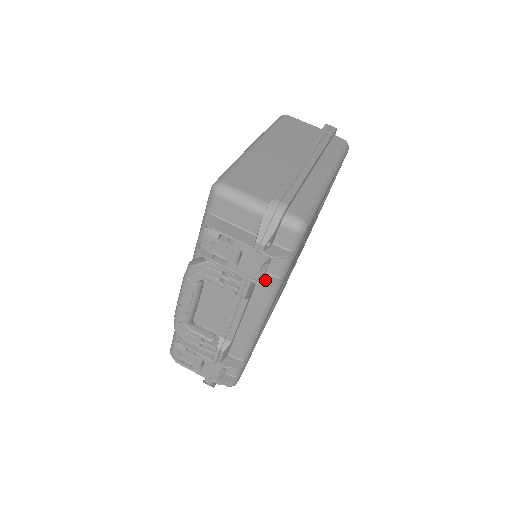
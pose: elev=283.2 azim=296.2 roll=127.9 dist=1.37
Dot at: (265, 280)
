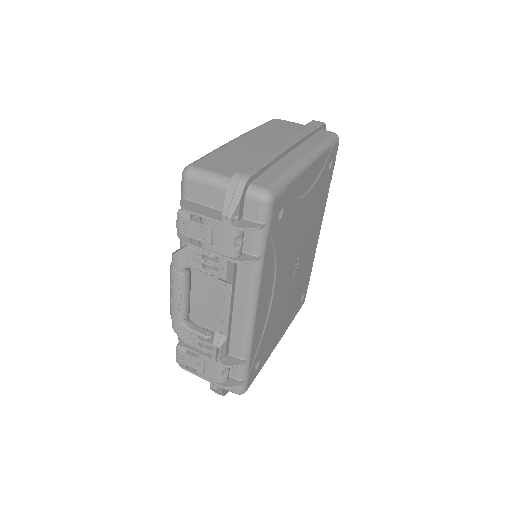
Dot at: (241, 258)
